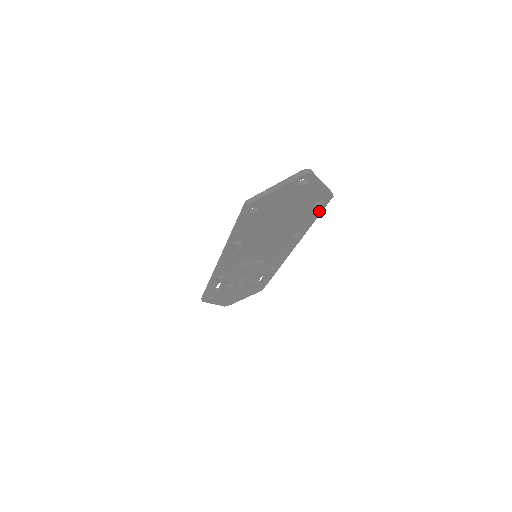
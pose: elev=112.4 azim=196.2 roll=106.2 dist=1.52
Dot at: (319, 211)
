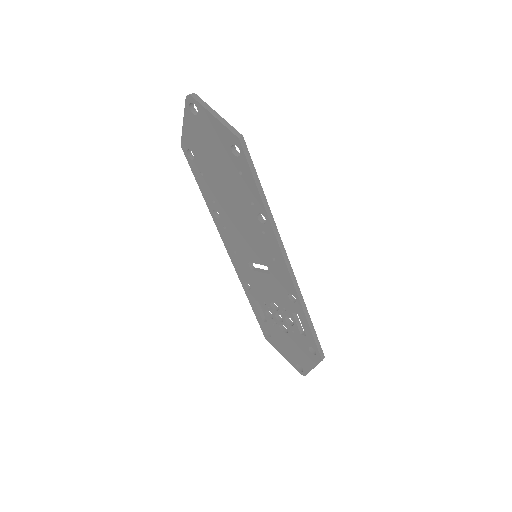
Dot at: (248, 169)
